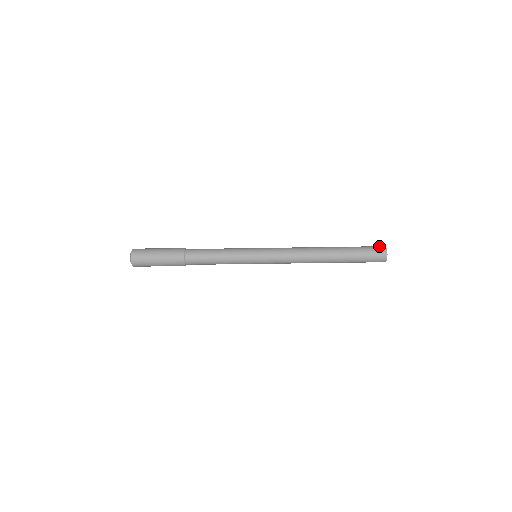
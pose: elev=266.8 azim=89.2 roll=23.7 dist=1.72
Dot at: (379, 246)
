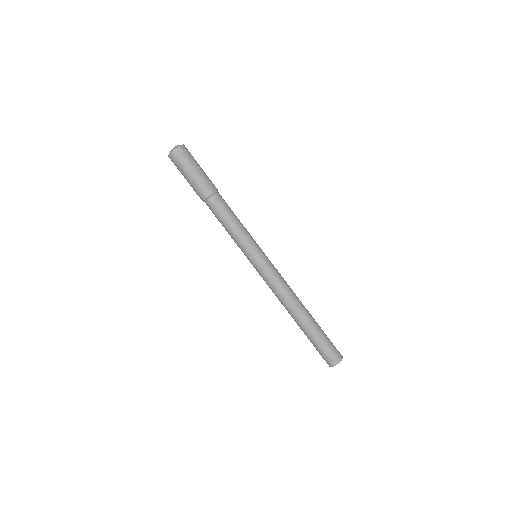
Dot at: (339, 352)
